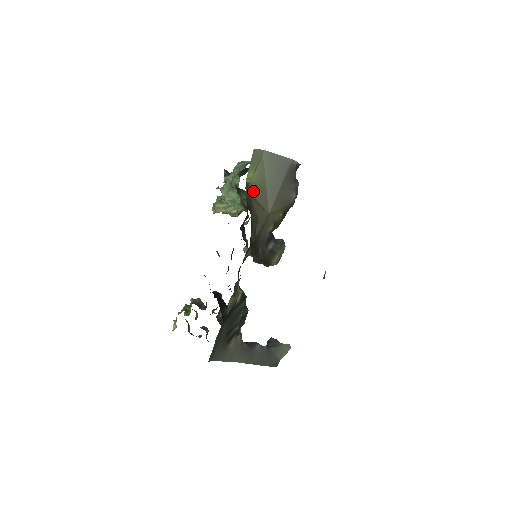
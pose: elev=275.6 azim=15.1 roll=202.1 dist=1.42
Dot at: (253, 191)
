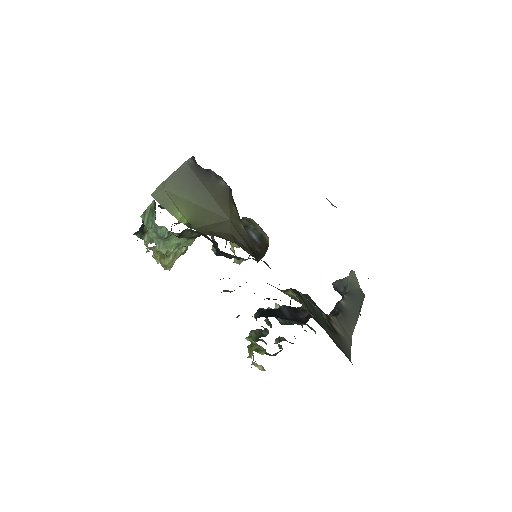
Dot at: (199, 223)
